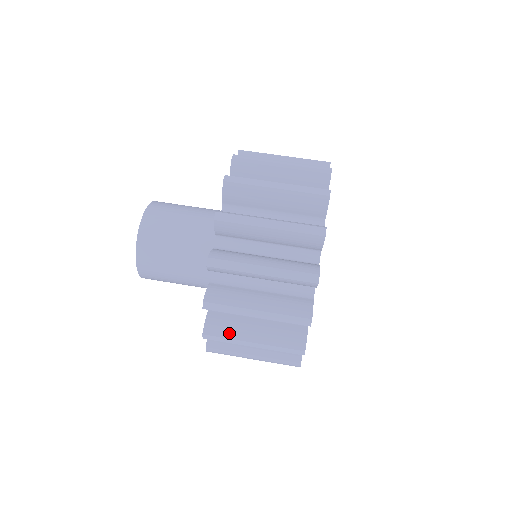
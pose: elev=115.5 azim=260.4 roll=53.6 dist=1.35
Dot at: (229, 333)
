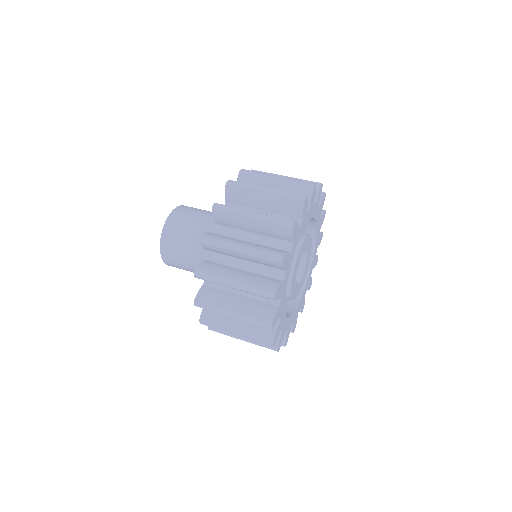
Dot at: (216, 273)
